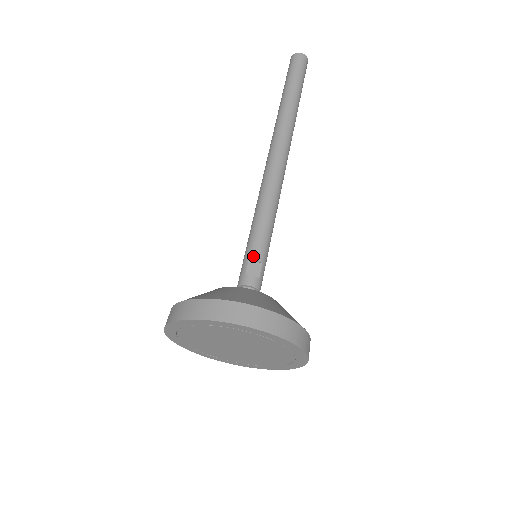
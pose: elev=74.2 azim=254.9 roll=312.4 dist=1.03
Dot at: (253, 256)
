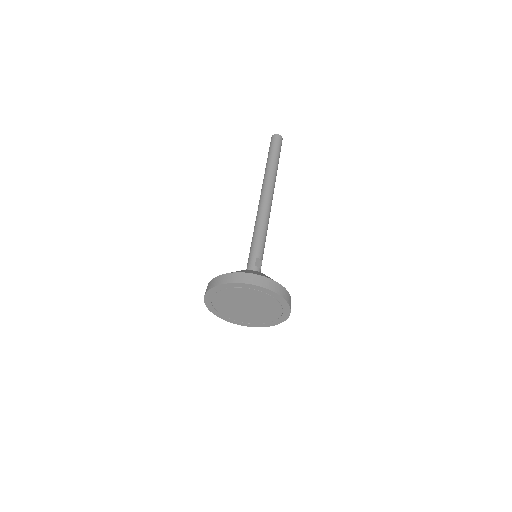
Dot at: (259, 256)
